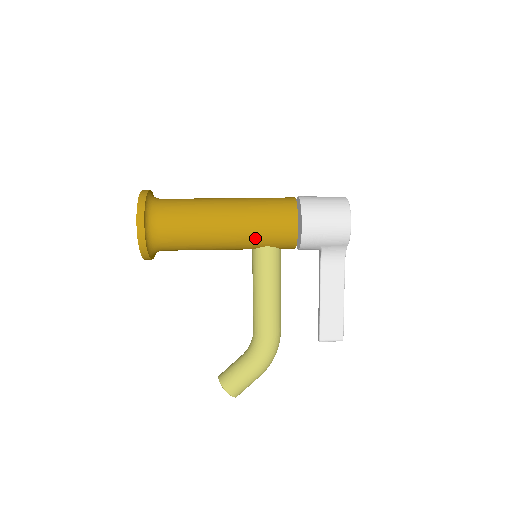
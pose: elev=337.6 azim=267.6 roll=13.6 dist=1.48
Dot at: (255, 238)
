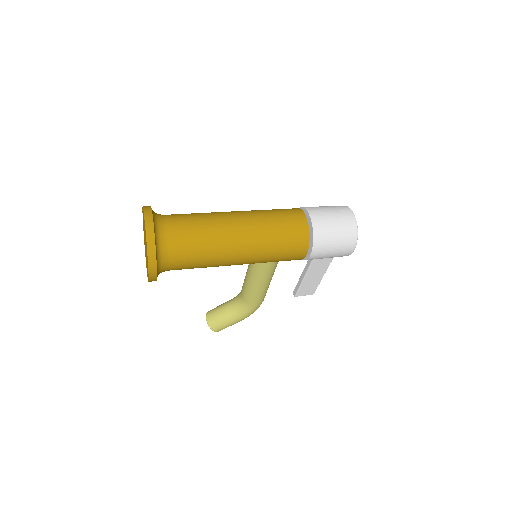
Dot at: (263, 262)
